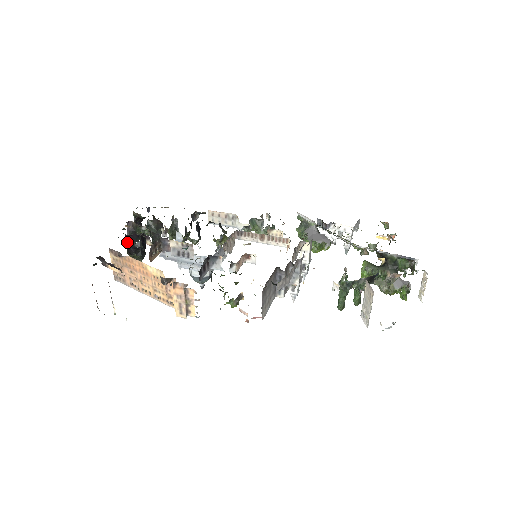
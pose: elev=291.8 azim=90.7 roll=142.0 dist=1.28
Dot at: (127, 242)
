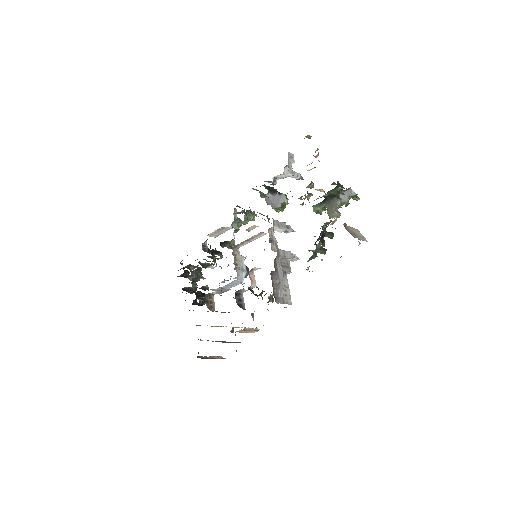
Dot at: occluded
